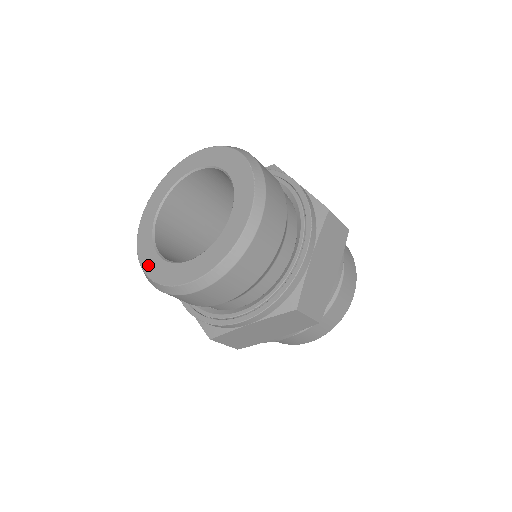
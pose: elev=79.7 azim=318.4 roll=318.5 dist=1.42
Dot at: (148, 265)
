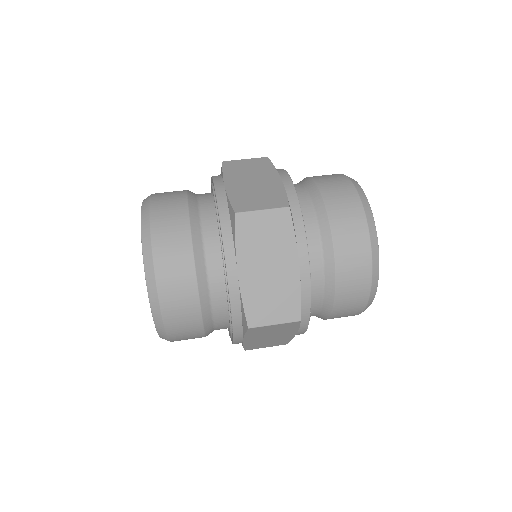
Dot at: occluded
